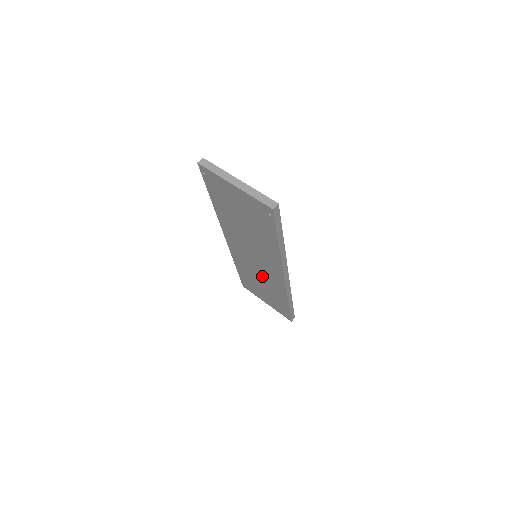
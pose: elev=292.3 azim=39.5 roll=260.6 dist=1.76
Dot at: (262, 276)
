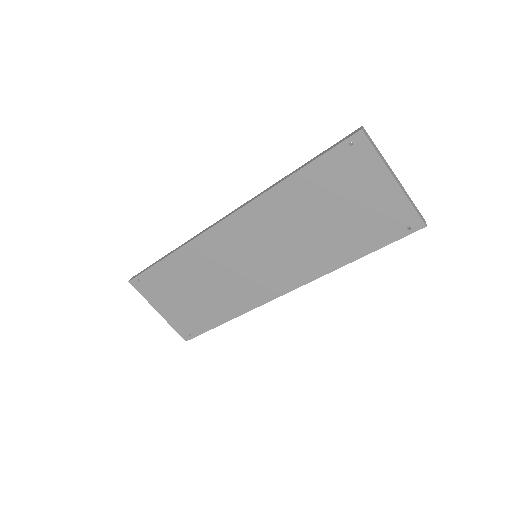
Dot at: (228, 280)
